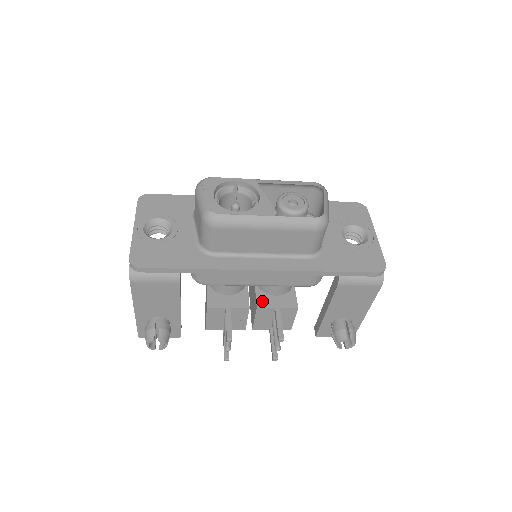
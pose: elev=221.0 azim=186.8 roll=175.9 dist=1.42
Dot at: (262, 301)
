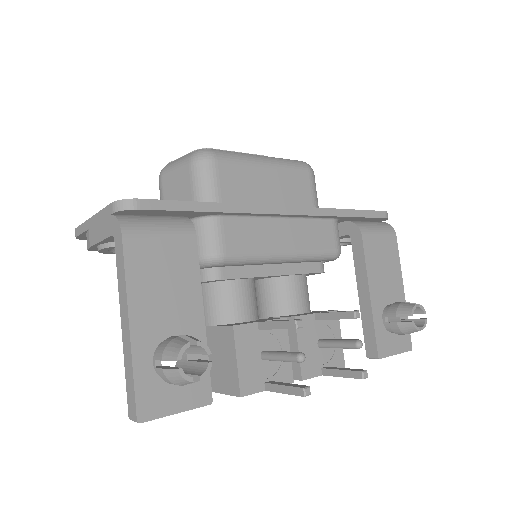
Dot at: (293, 315)
